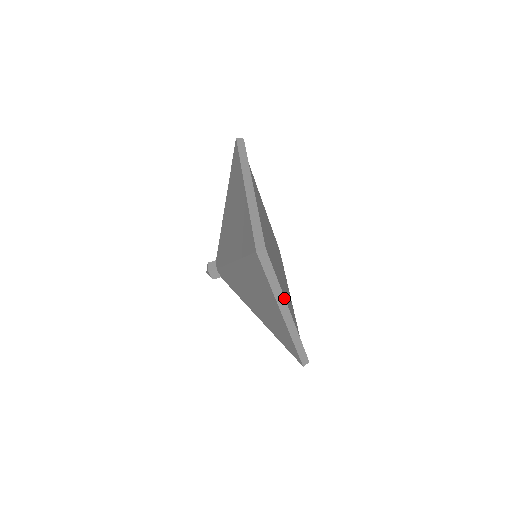
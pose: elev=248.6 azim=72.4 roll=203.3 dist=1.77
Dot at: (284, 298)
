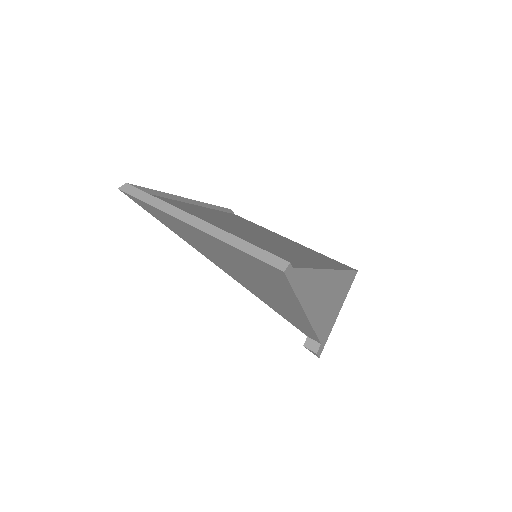
Dot at: (177, 208)
